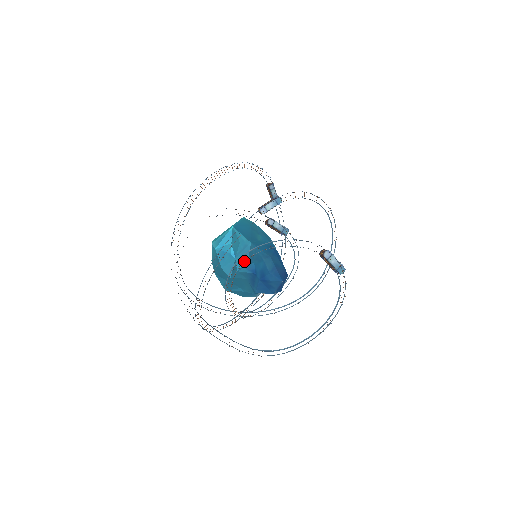
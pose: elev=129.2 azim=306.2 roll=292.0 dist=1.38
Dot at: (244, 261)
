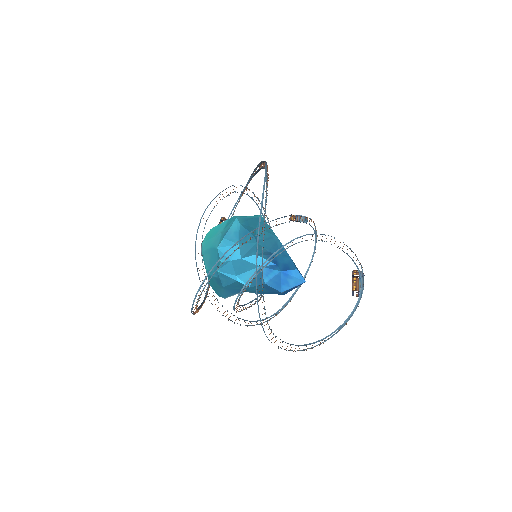
Dot at: occluded
